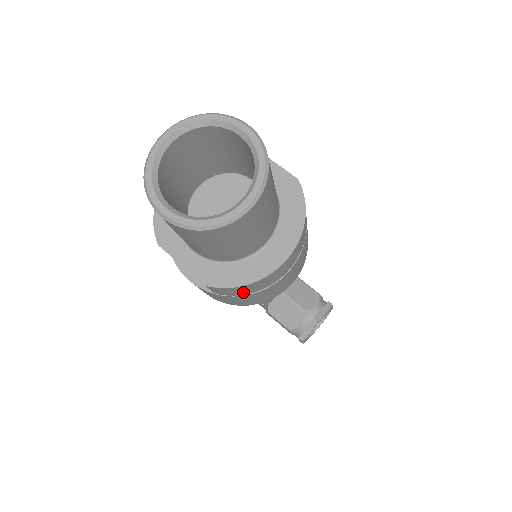
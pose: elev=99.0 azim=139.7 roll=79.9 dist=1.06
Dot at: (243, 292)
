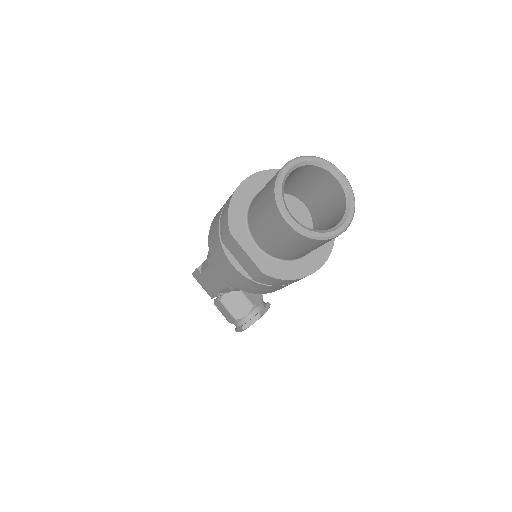
Dot at: (278, 284)
